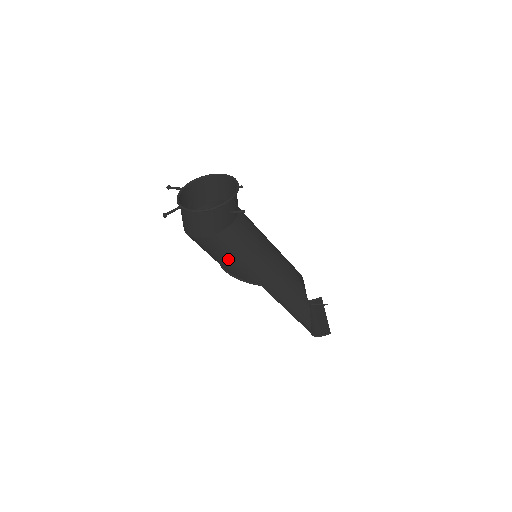
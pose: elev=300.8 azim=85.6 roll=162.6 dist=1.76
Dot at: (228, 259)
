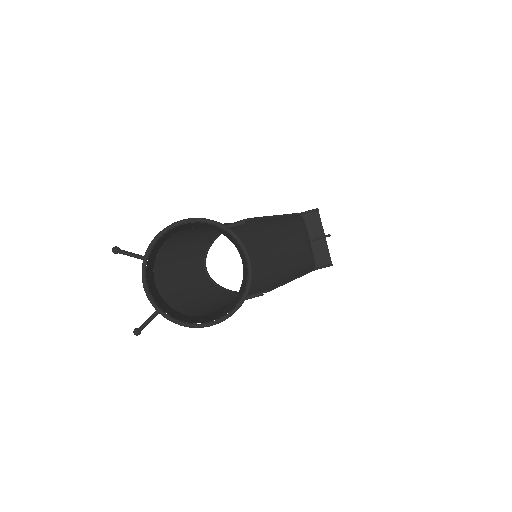
Dot at: (228, 303)
